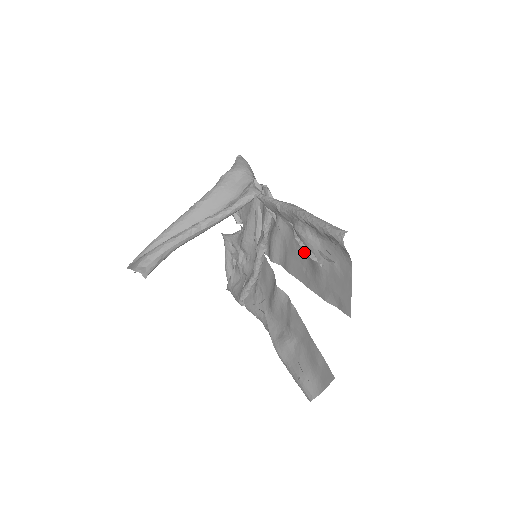
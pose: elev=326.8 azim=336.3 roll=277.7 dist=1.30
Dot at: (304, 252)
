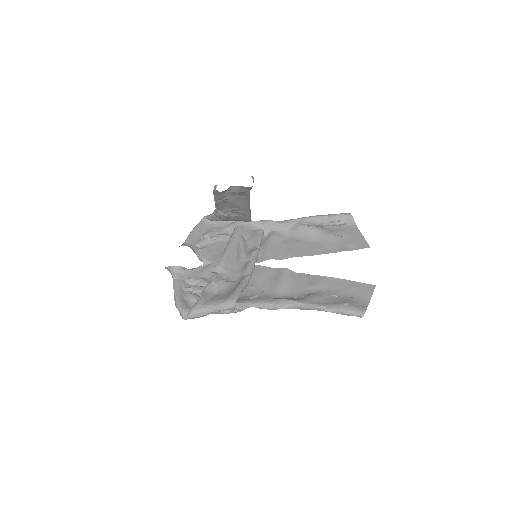
Dot at: occluded
